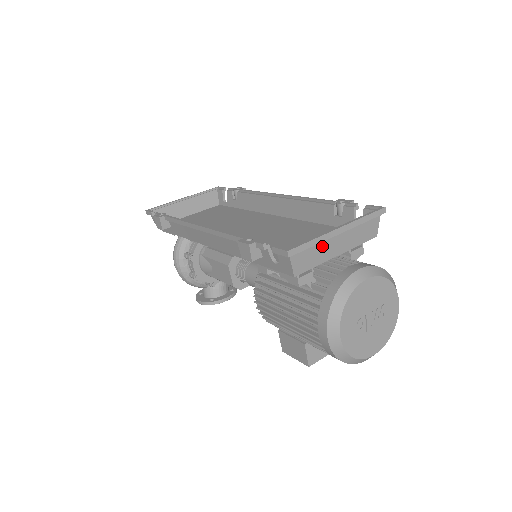
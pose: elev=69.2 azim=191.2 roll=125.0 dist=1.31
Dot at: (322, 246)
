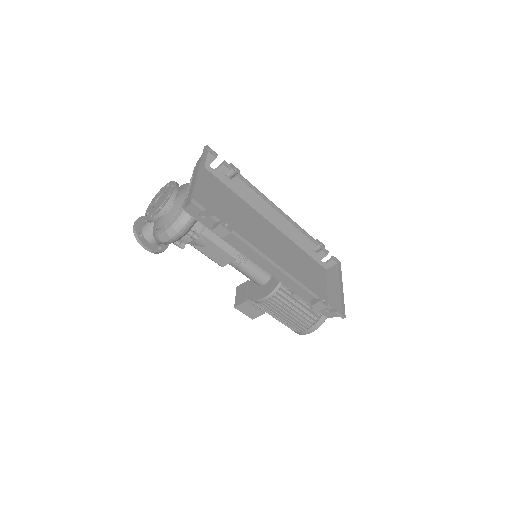
Dot at: (336, 299)
